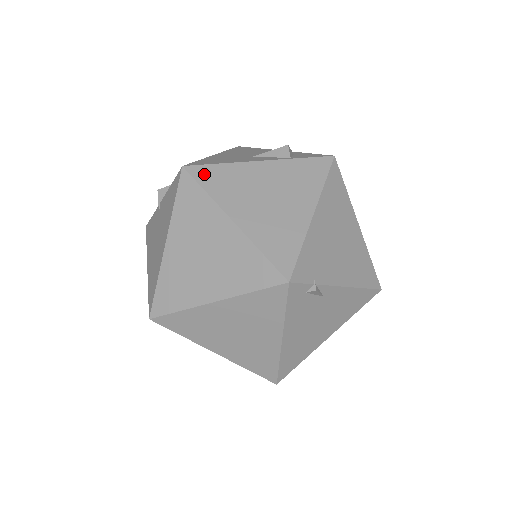
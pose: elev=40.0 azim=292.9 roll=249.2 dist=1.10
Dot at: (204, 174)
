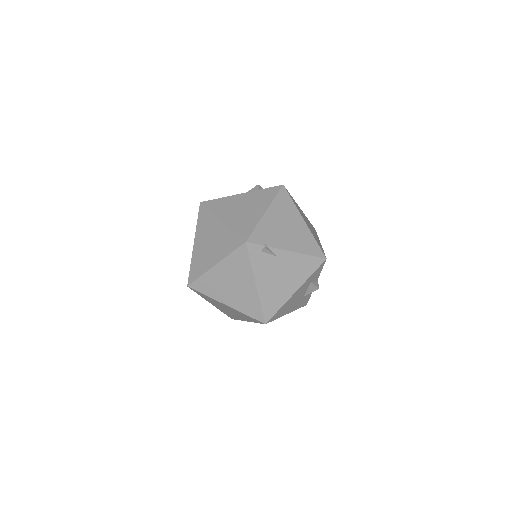
Dot at: (210, 204)
